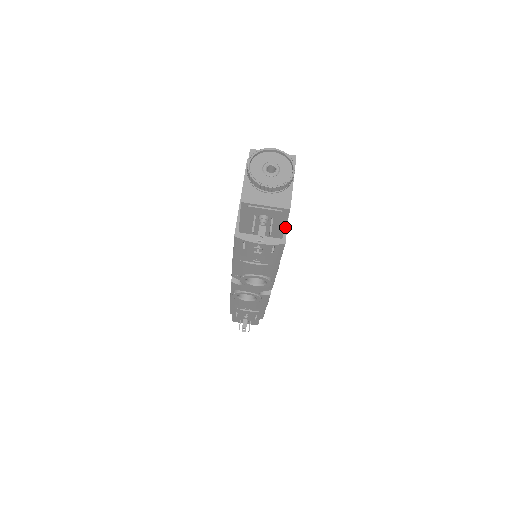
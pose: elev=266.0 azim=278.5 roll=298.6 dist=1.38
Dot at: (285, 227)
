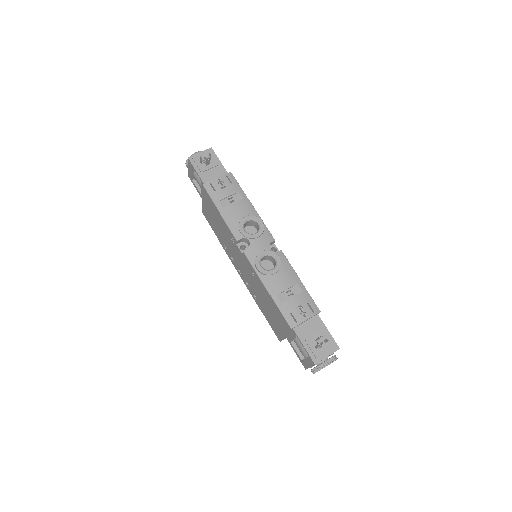
Dot at: occluded
